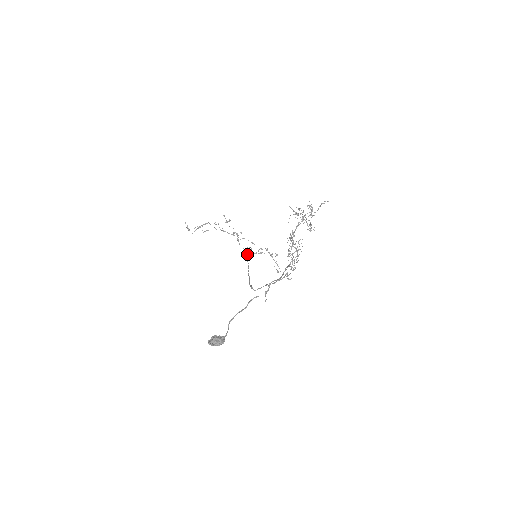
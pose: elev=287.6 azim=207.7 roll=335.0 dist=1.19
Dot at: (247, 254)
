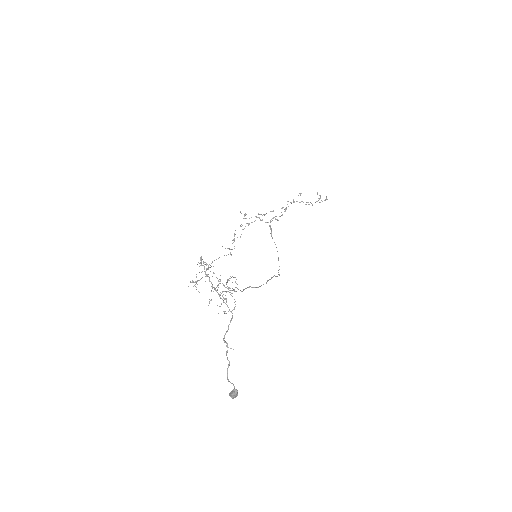
Dot at: (271, 231)
